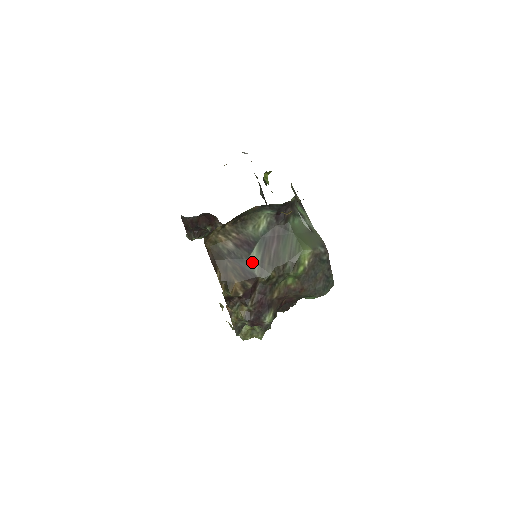
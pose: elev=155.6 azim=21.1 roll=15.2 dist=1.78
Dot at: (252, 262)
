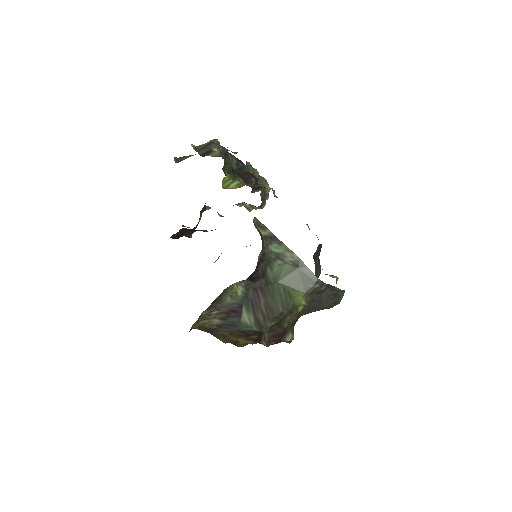
Dot at: (246, 323)
